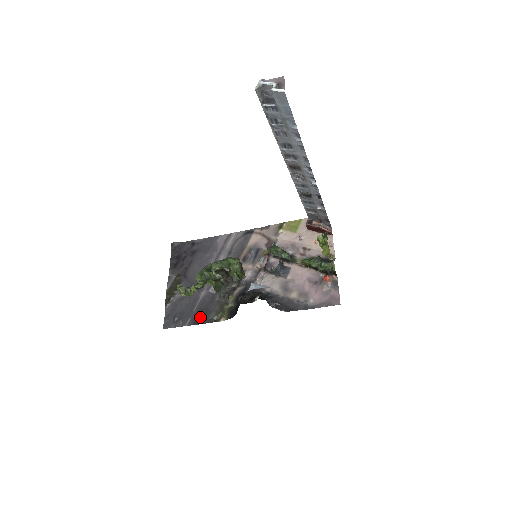
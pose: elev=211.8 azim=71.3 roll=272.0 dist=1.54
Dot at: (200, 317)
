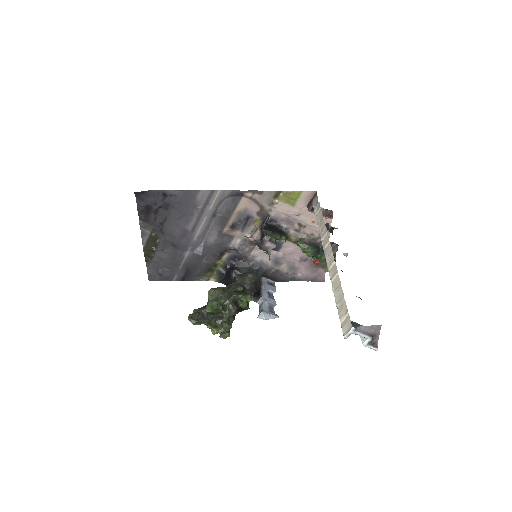
Dot at: (188, 275)
